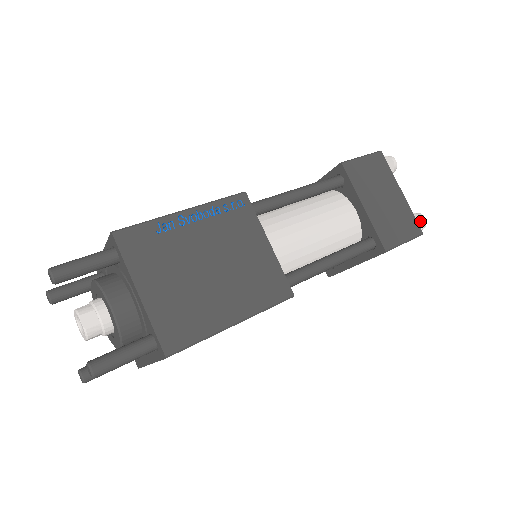
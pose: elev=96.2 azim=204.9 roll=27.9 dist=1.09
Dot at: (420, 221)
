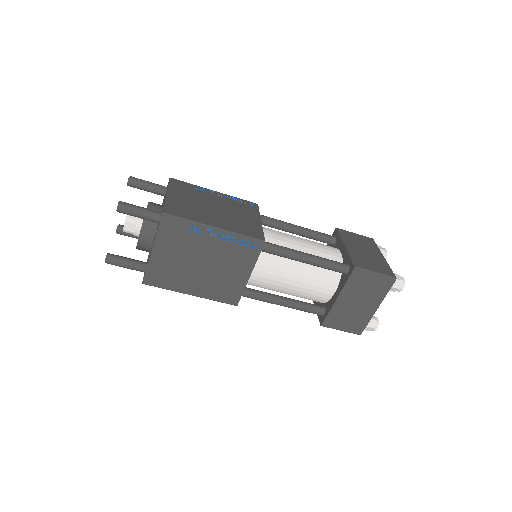
Dot at: (370, 328)
